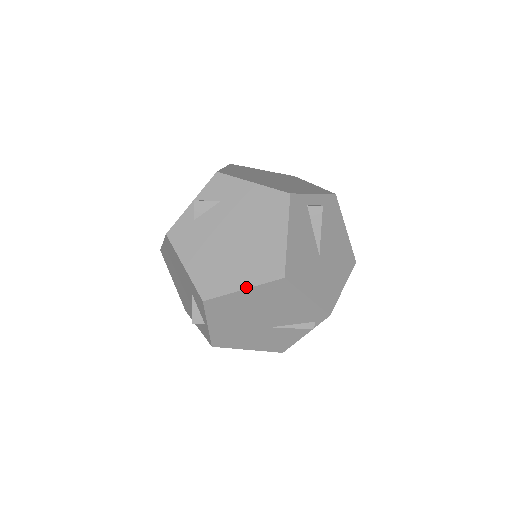
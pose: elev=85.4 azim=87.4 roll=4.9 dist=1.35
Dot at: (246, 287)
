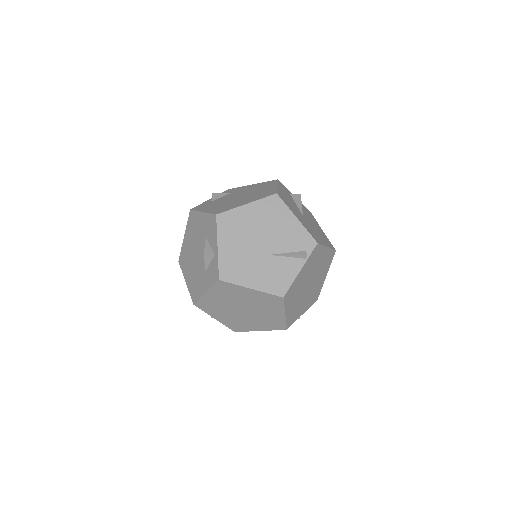
Dot at: (249, 202)
